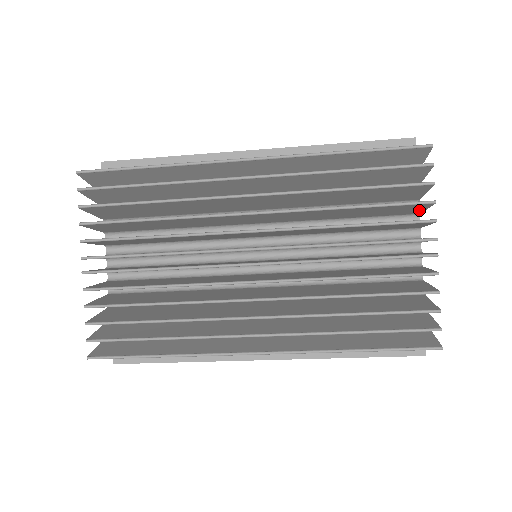
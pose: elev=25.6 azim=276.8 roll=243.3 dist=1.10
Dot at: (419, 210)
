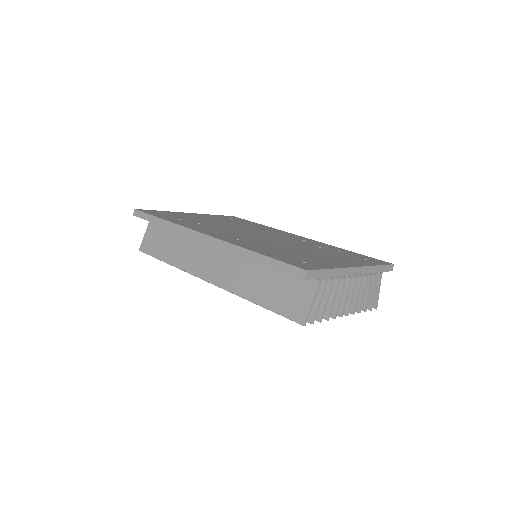
Dot at: (331, 293)
